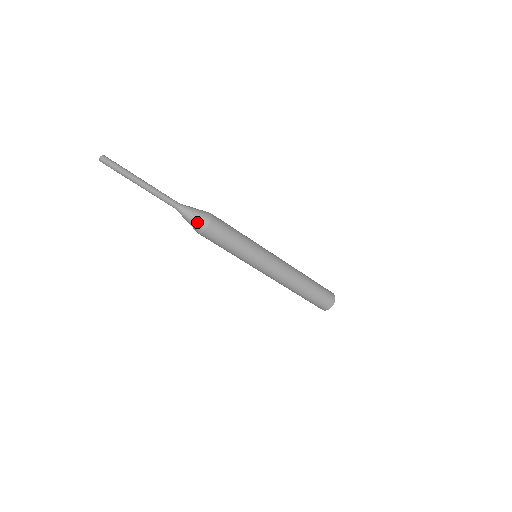
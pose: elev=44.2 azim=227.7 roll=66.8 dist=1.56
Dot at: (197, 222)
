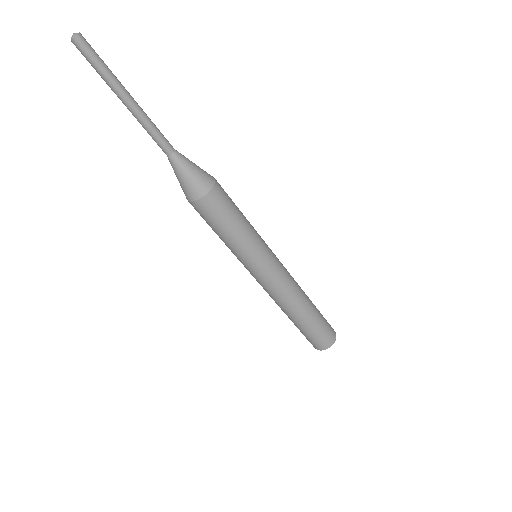
Dot at: (197, 180)
